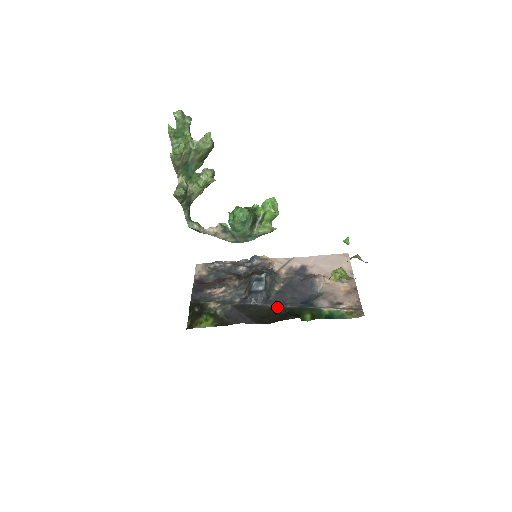
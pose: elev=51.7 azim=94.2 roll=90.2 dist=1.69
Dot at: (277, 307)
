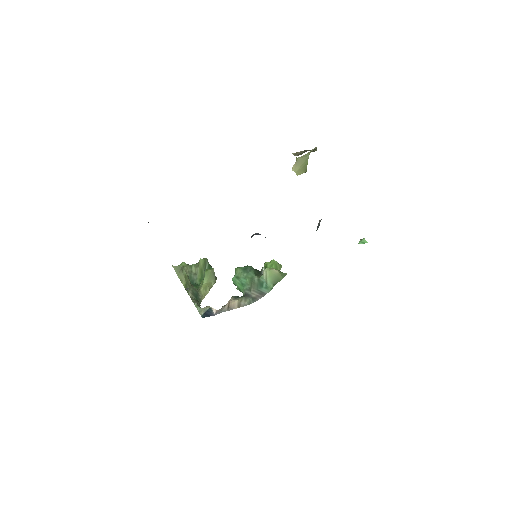
Dot at: occluded
